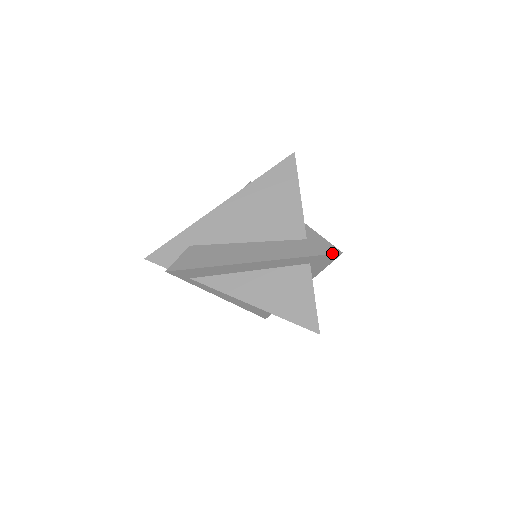
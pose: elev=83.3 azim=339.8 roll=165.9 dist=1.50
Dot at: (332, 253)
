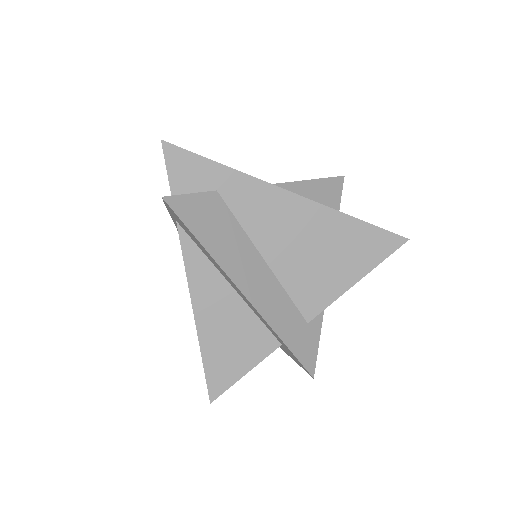
Dot at: (307, 368)
